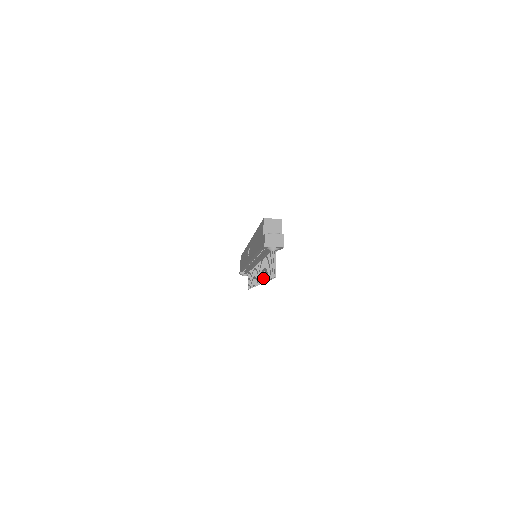
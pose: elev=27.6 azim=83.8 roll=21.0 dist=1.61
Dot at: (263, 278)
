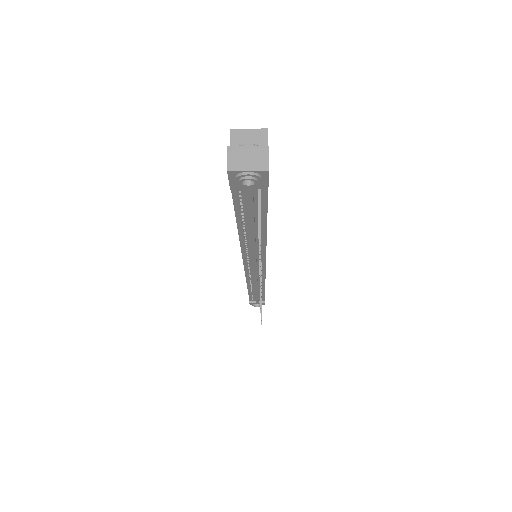
Dot at: occluded
